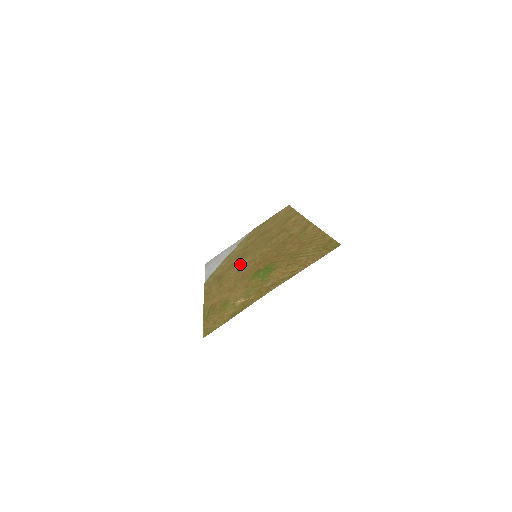
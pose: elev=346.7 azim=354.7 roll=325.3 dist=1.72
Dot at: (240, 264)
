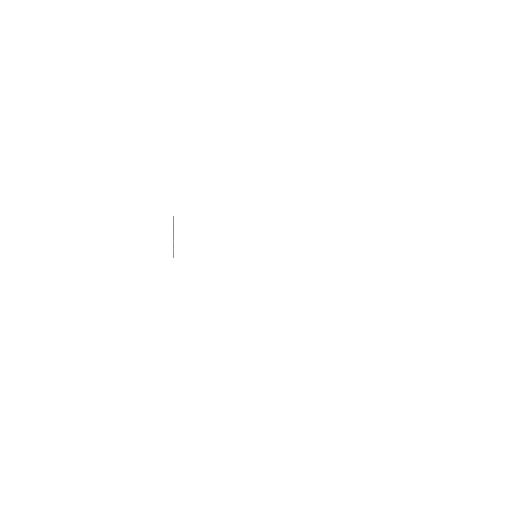
Dot at: occluded
